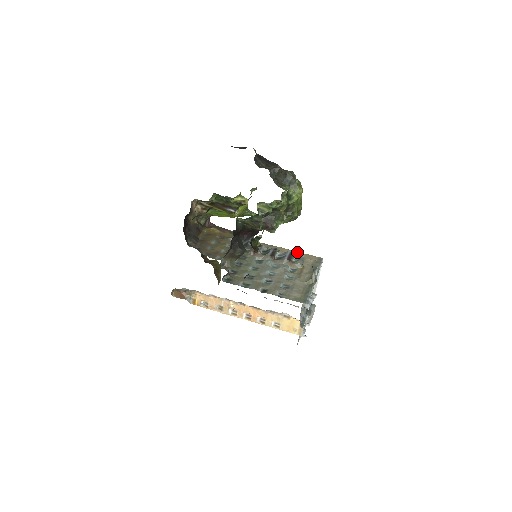
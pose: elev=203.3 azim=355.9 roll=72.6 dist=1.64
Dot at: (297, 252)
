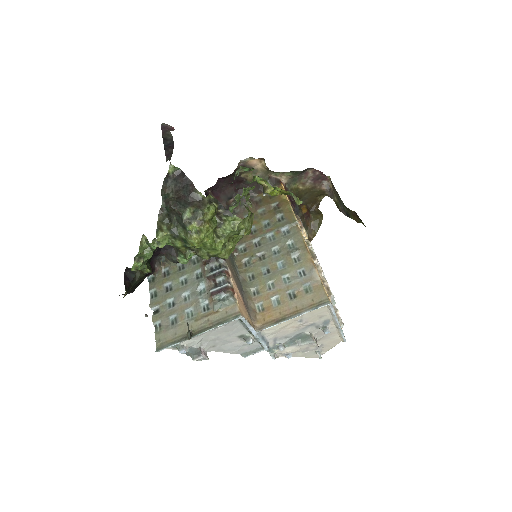
Dot at: (315, 275)
